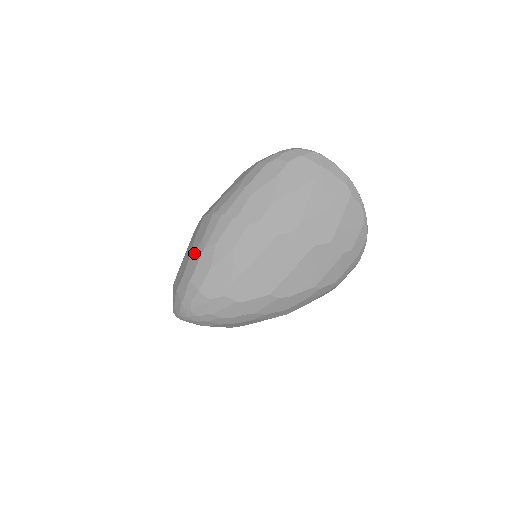
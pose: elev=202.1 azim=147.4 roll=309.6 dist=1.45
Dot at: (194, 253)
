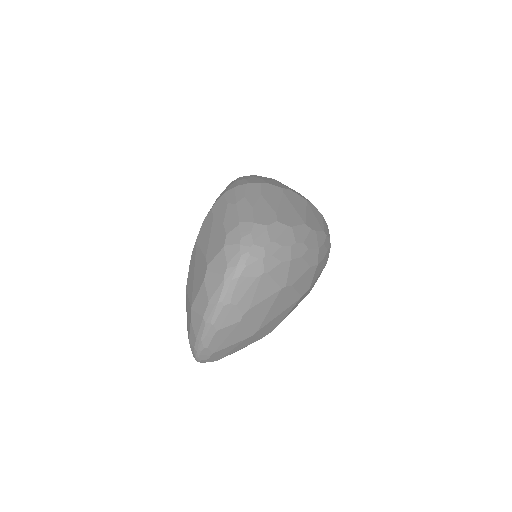
Dot at: (226, 214)
